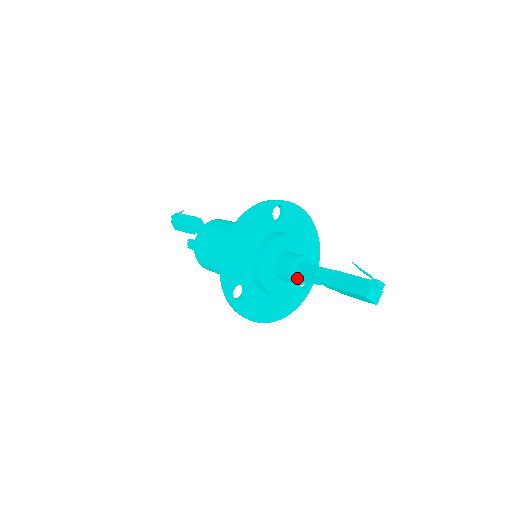
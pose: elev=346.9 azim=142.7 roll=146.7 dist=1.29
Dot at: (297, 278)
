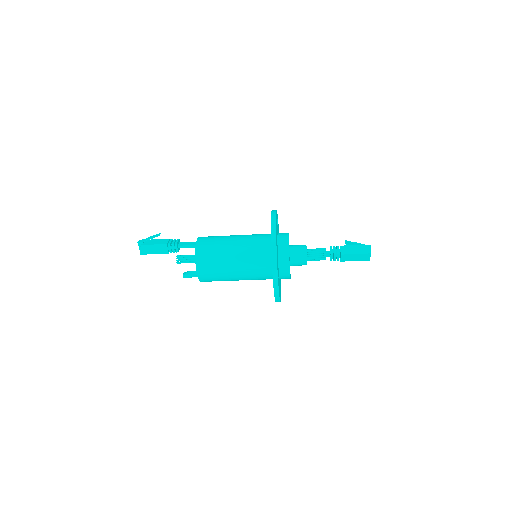
Dot at: occluded
